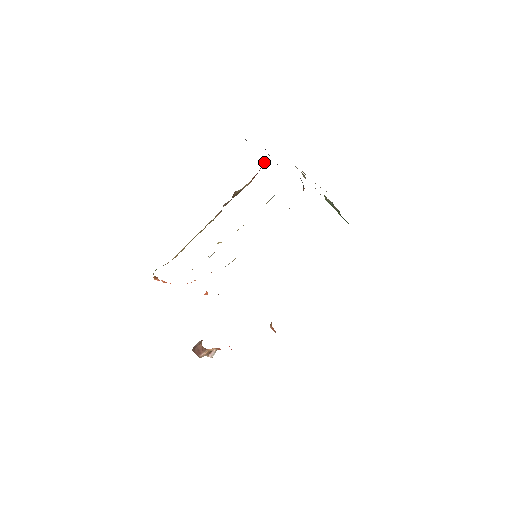
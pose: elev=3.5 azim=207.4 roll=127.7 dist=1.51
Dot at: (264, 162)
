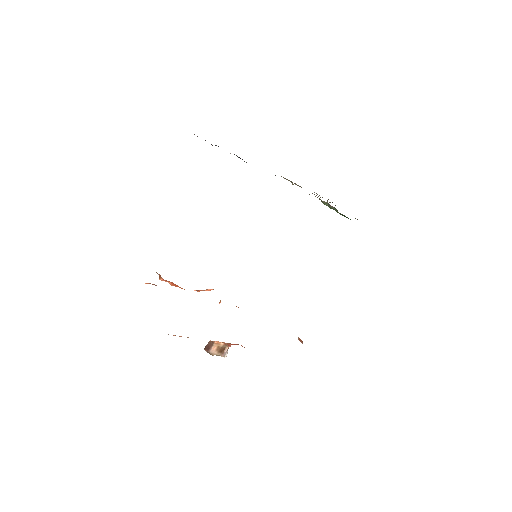
Dot at: occluded
